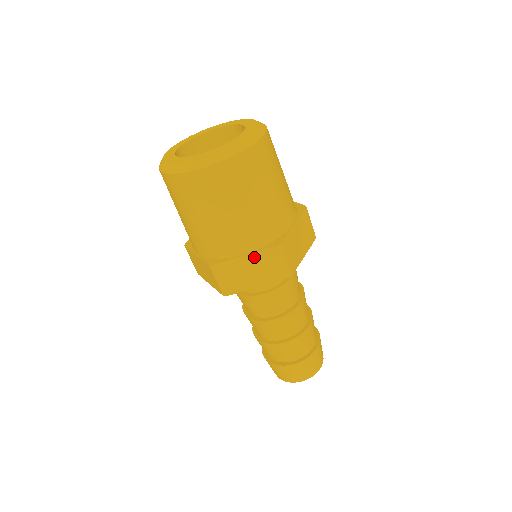
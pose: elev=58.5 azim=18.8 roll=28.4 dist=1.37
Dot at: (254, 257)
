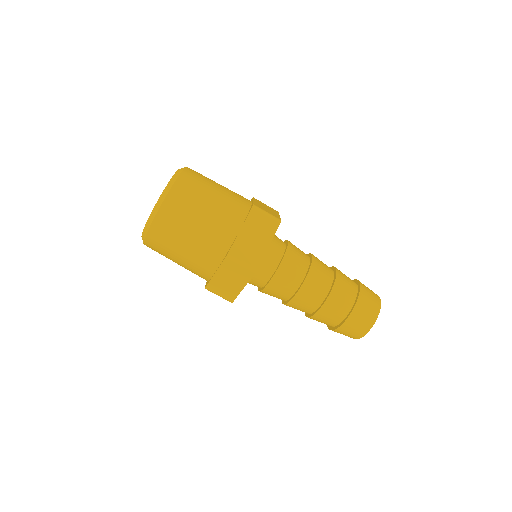
Dot at: (221, 271)
